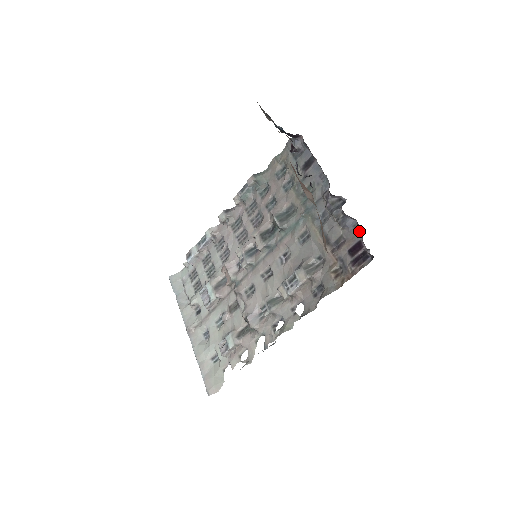
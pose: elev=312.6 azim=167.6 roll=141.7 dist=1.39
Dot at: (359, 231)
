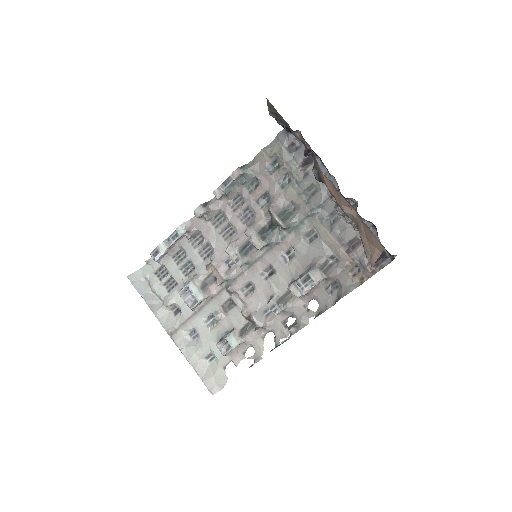
Dot at: (376, 233)
